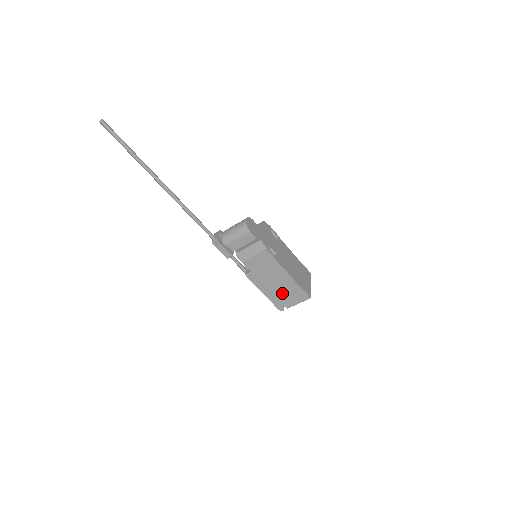
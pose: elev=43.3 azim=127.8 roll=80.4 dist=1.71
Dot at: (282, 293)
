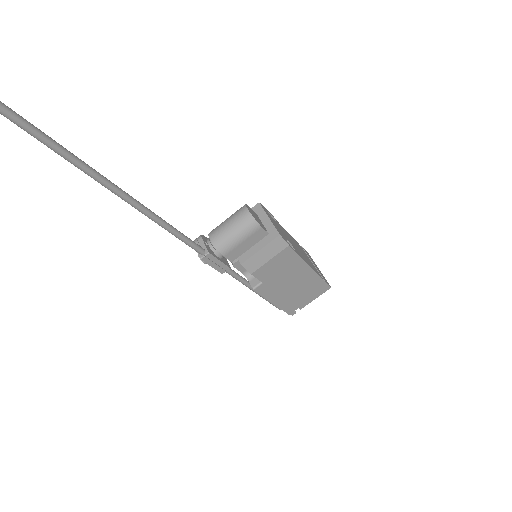
Dot at: (298, 294)
